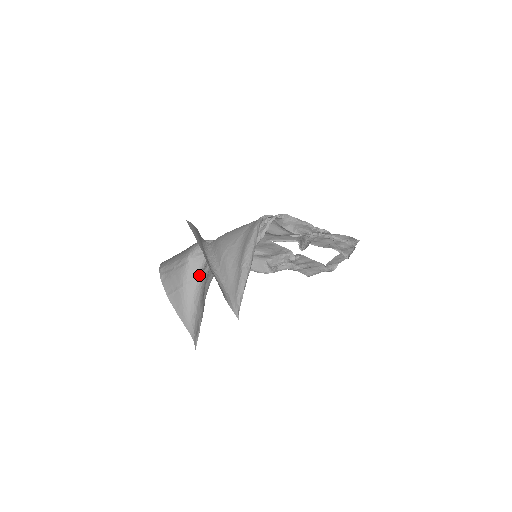
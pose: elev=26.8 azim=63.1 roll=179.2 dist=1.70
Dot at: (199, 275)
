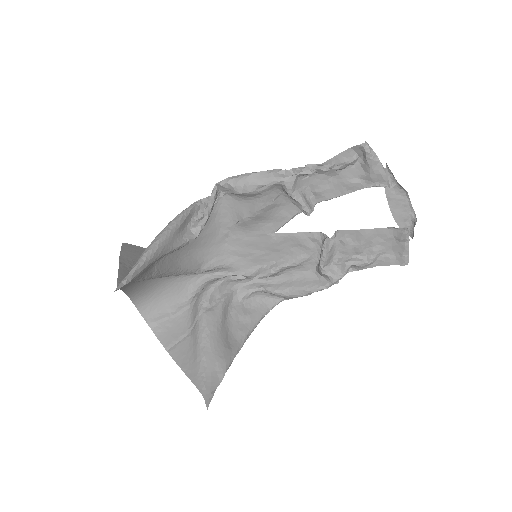
Dot at: (200, 313)
